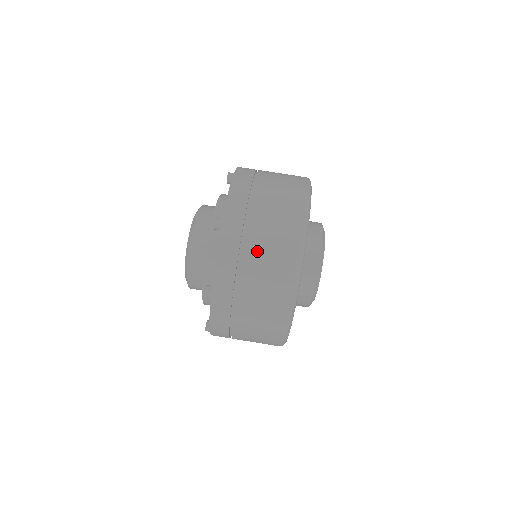
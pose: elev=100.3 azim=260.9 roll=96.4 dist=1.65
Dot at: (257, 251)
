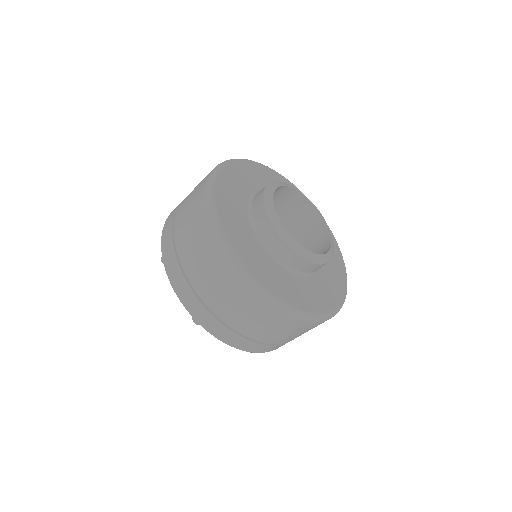
Dot at: occluded
